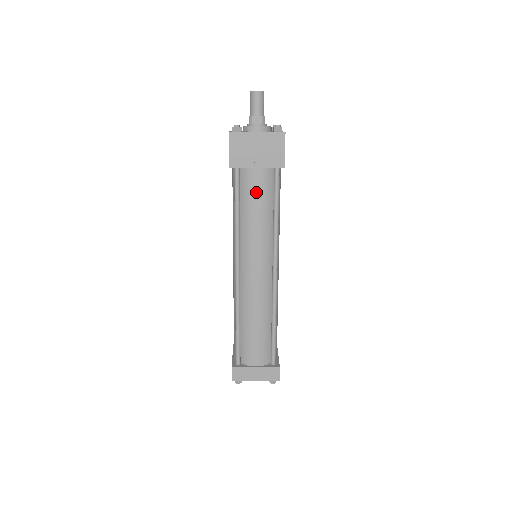
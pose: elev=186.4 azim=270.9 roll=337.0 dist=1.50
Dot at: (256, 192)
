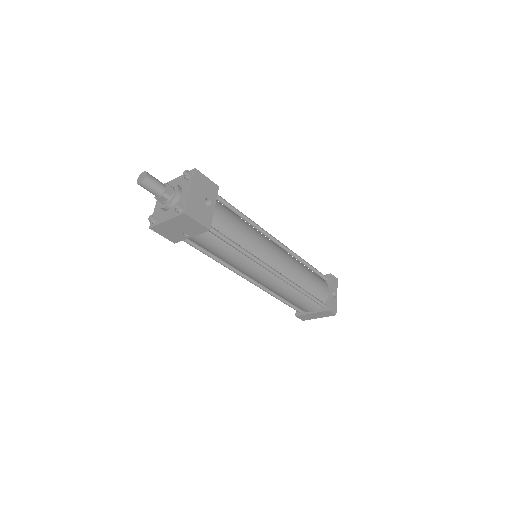
Dot at: (208, 246)
